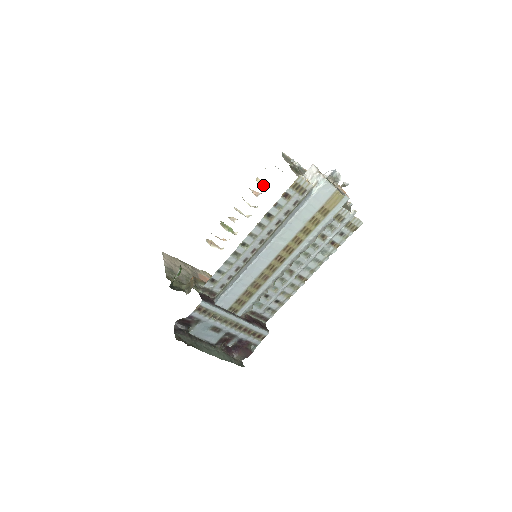
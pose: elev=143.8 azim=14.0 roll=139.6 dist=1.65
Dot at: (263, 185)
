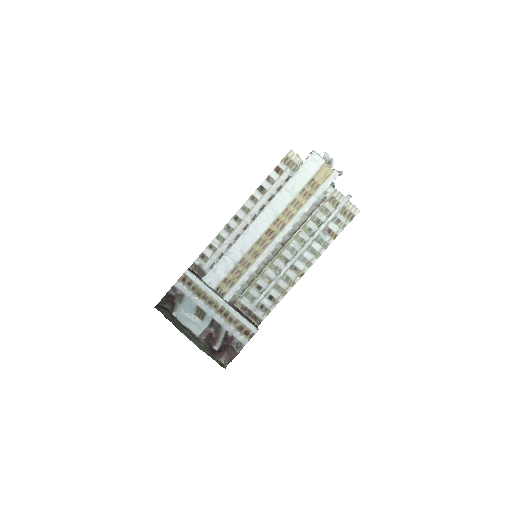
Dot at: occluded
